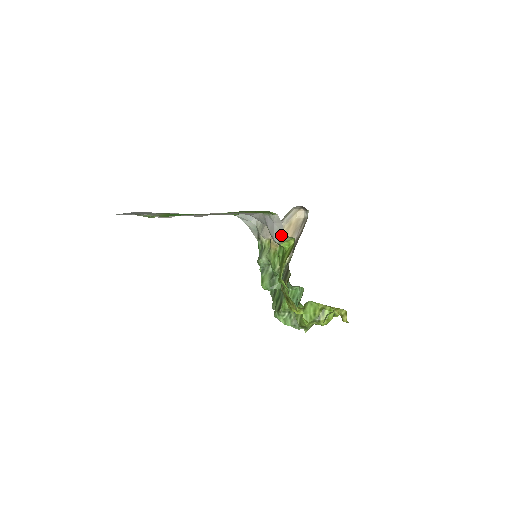
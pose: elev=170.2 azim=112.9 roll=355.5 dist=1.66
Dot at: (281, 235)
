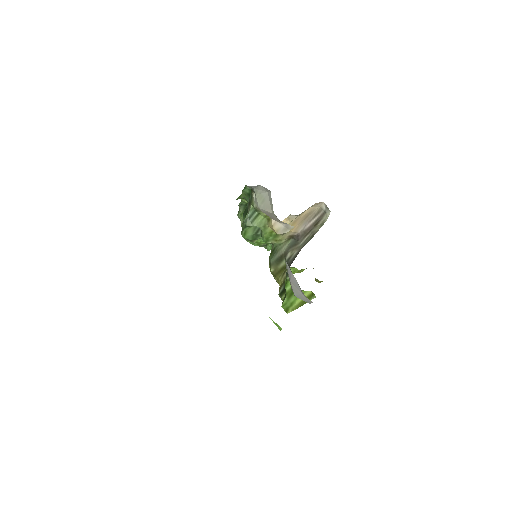
Dot at: (305, 301)
